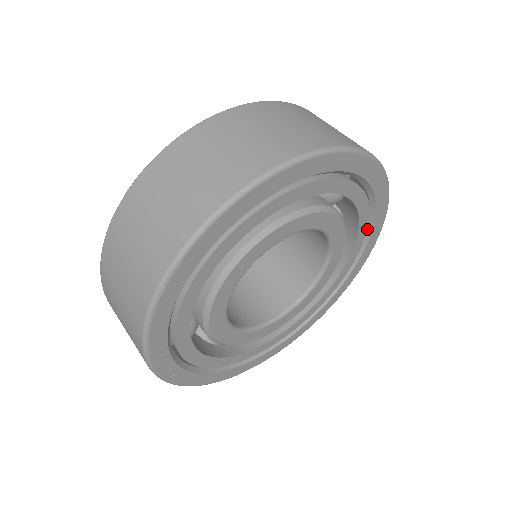
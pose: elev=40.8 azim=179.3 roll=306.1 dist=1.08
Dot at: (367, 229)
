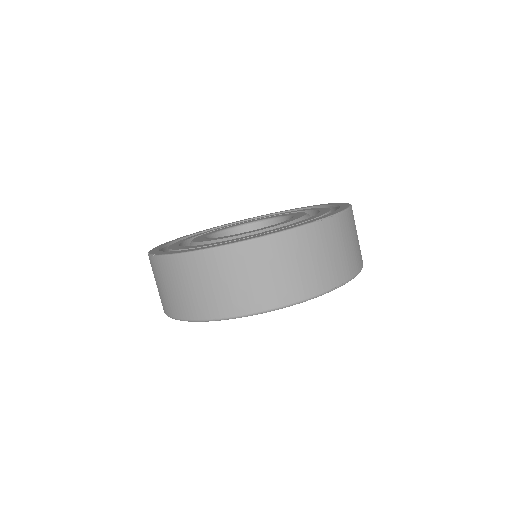
Dot at: occluded
